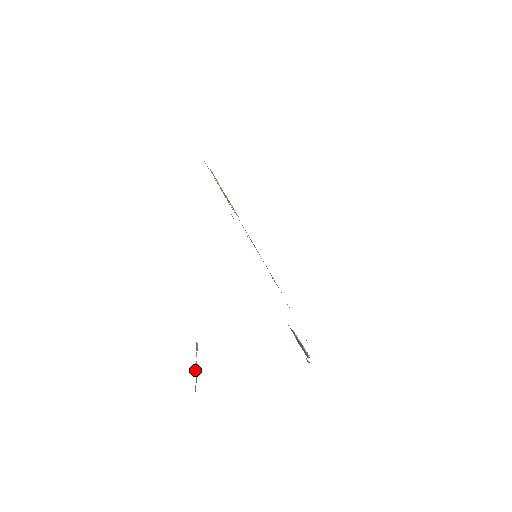
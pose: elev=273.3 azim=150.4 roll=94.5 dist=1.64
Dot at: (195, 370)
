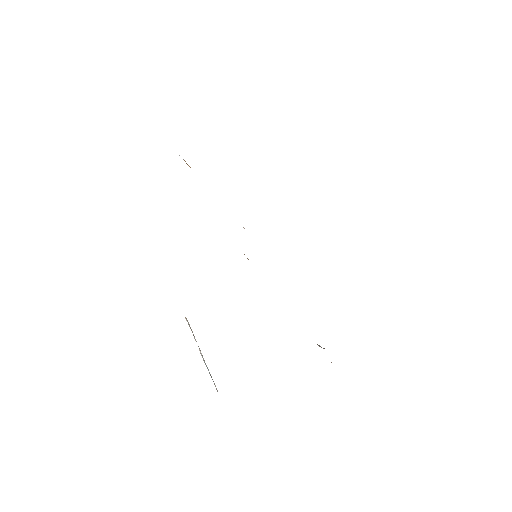
Dot at: (204, 362)
